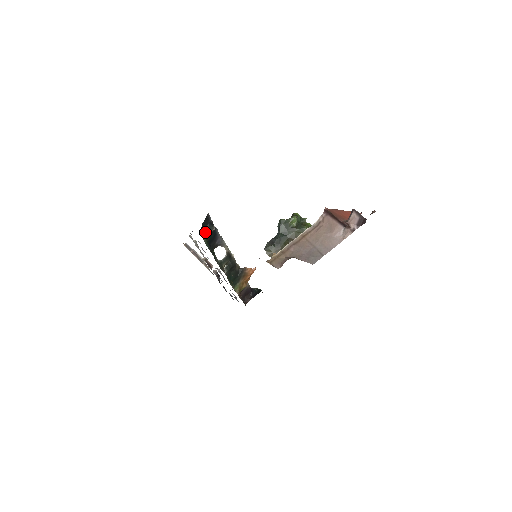
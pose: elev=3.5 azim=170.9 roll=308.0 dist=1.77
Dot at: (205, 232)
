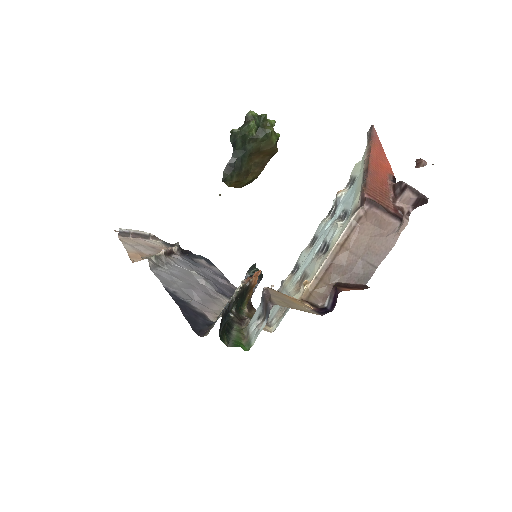
Dot at: (222, 330)
